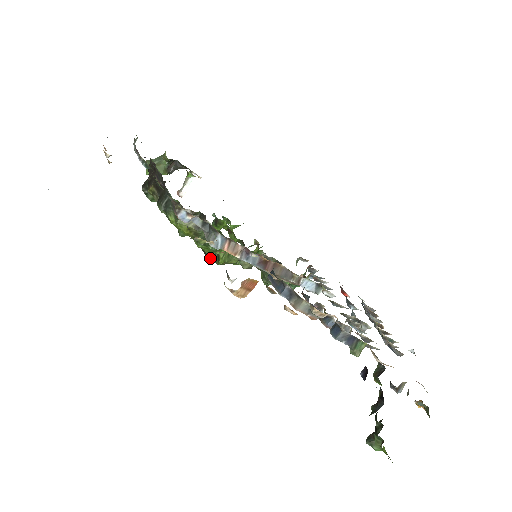
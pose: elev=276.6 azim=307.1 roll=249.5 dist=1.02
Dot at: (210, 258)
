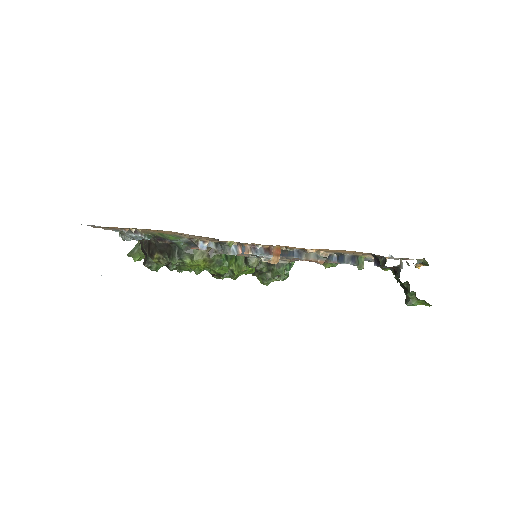
Dot at: (243, 250)
